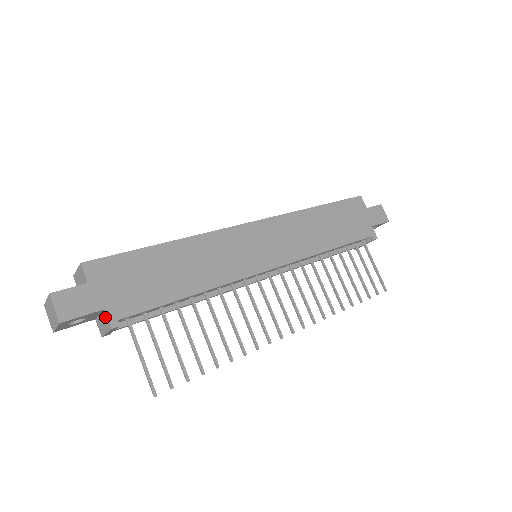
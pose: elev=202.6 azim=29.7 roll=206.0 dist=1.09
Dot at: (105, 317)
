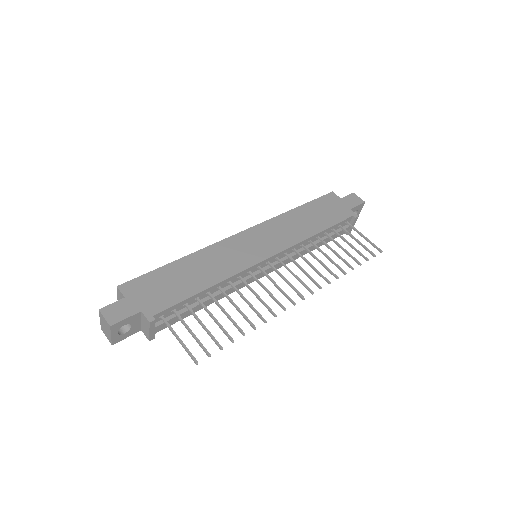
Dot at: (144, 318)
